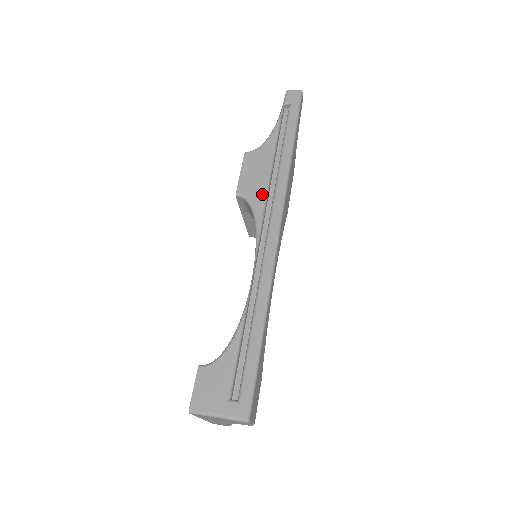
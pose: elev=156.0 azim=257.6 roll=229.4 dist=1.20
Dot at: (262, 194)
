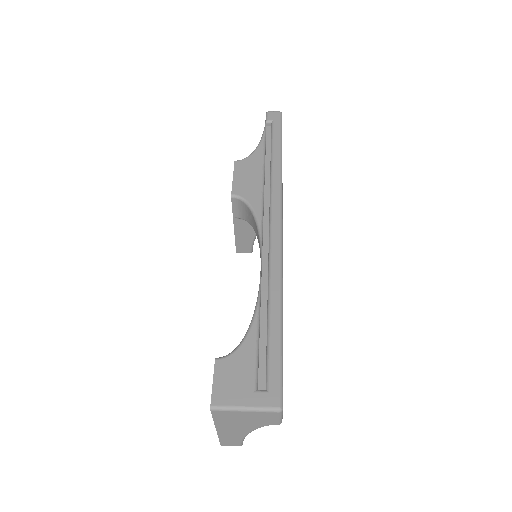
Dot at: (258, 194)
